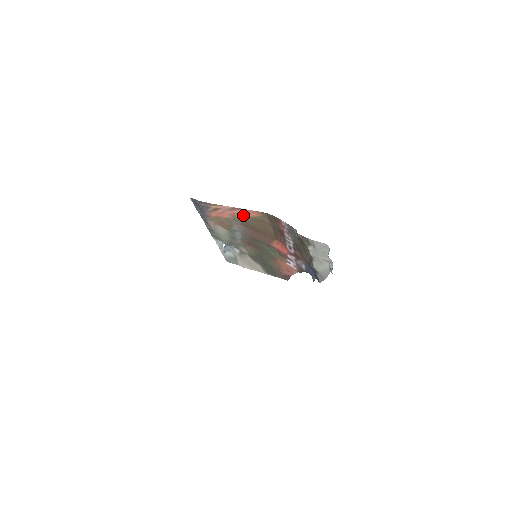
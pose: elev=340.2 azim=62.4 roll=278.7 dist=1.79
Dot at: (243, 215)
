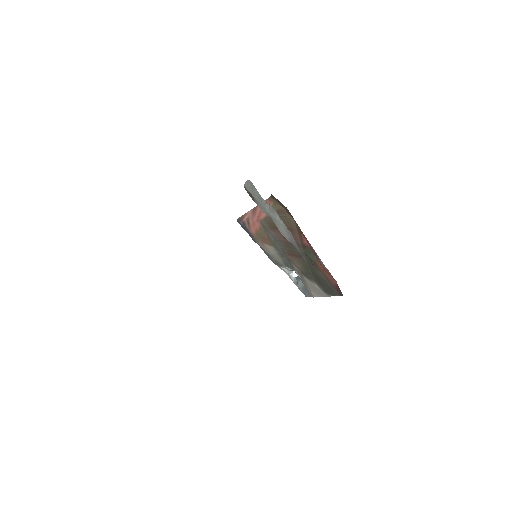
Dot at: (264, 214)
